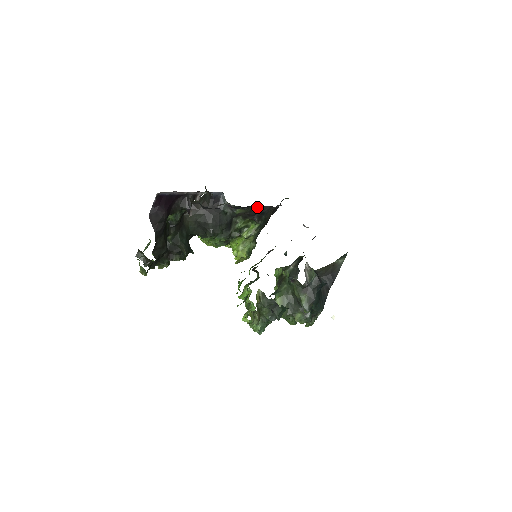
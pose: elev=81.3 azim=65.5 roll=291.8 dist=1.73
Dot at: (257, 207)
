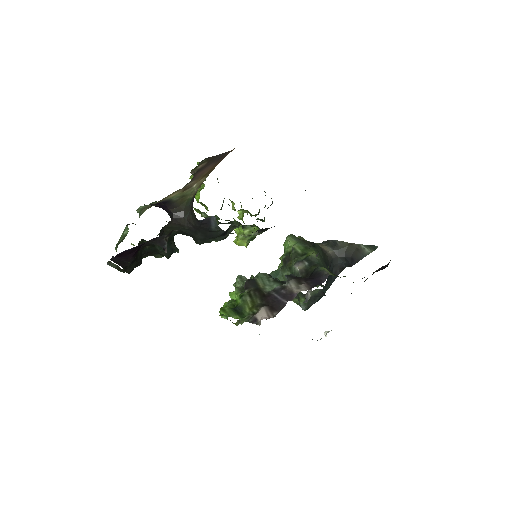
Dot at: occluded
